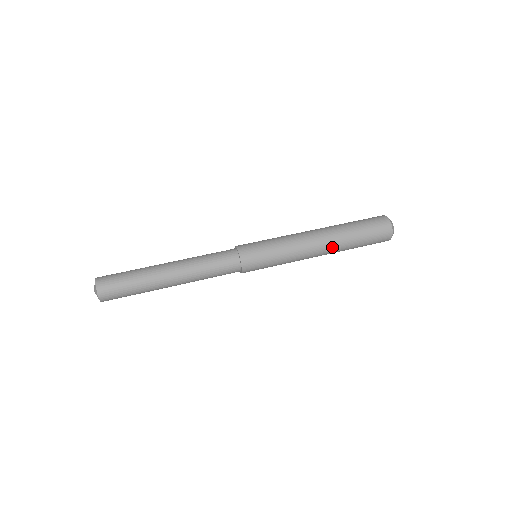
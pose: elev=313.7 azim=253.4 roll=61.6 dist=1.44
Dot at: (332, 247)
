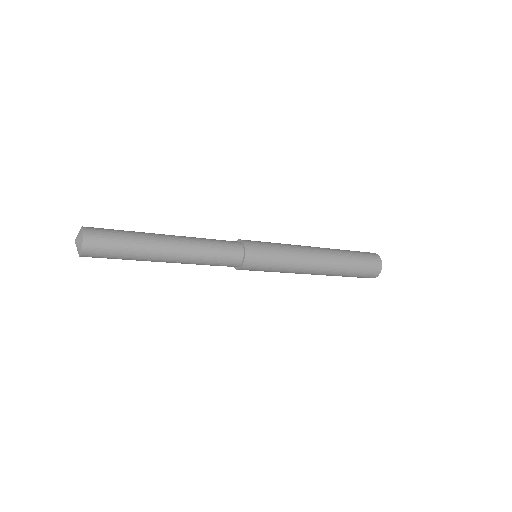
Dot at: (330, 266)
